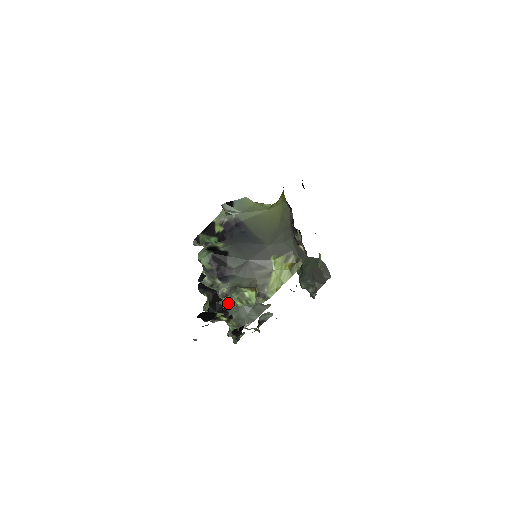
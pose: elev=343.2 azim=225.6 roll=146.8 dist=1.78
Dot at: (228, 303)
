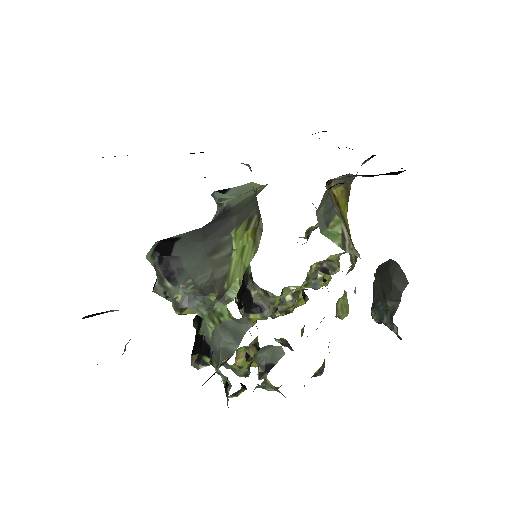
Dot at: (207, 330)
